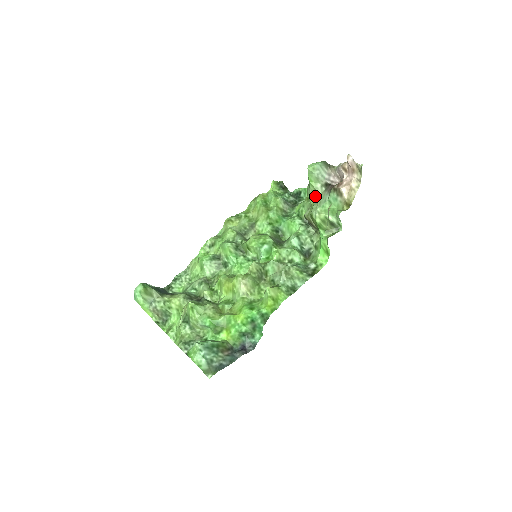
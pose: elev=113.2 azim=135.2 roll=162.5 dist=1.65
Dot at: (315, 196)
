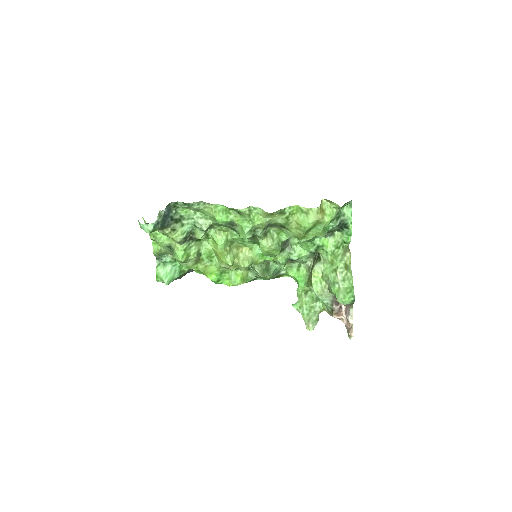
Dot at: (328, 285)
